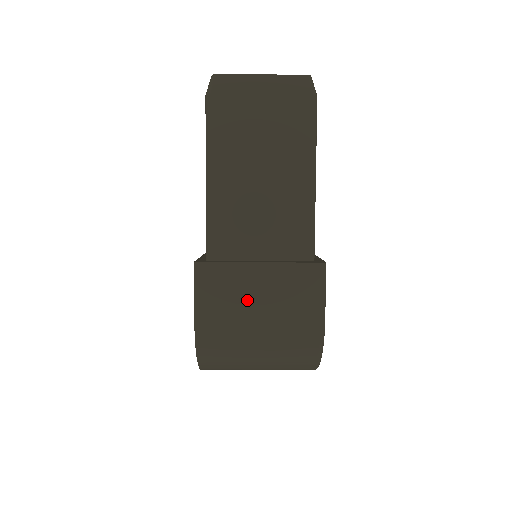
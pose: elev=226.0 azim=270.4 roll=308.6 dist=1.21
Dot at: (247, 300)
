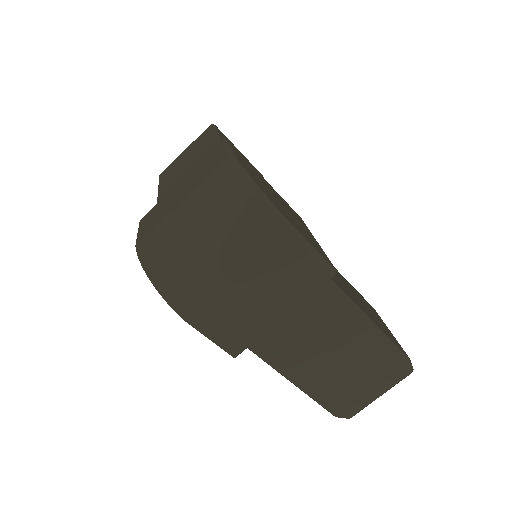
Dot at: (173, 200)
